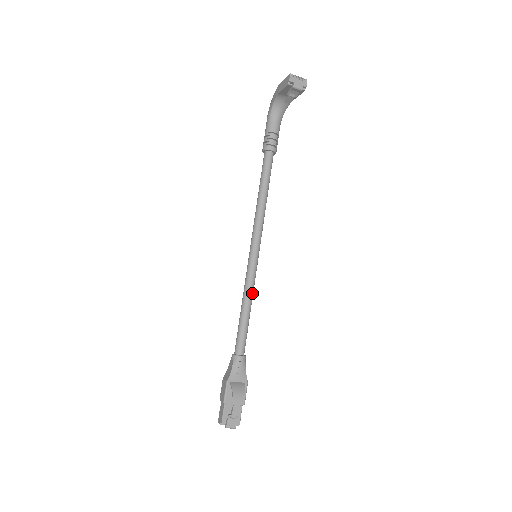
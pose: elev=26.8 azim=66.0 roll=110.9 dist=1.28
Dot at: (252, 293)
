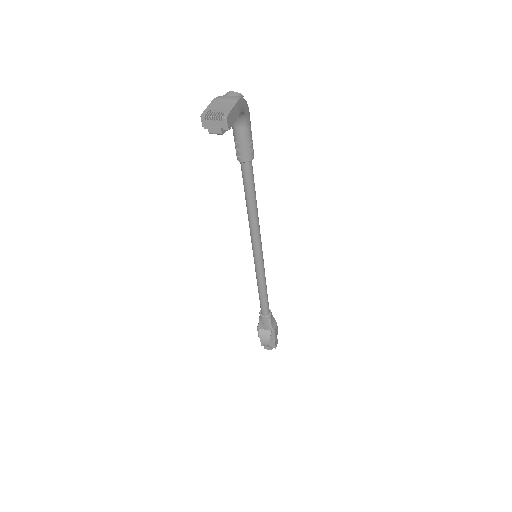
Dot at: (262, 279)
